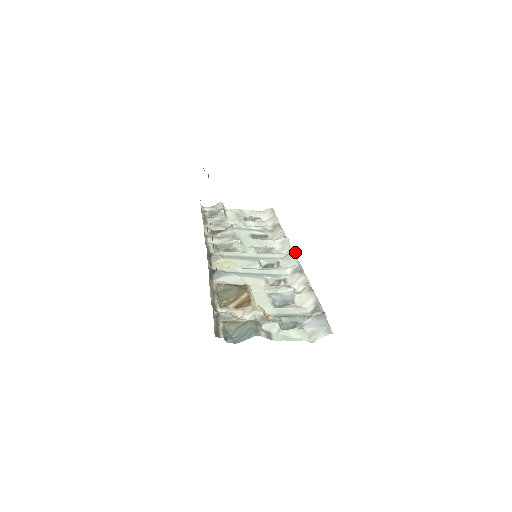
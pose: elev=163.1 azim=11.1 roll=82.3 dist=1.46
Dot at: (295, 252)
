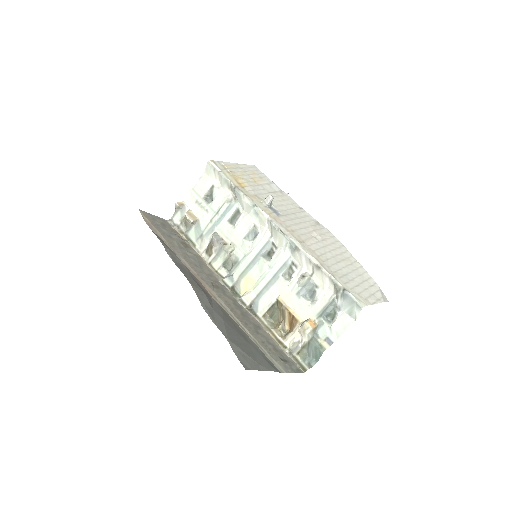
Dot at: (269, 203)
